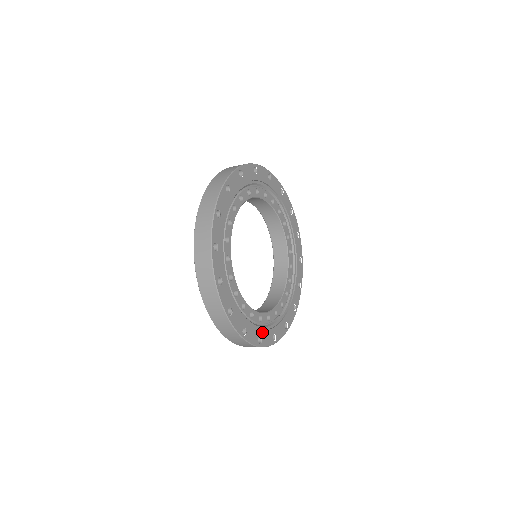
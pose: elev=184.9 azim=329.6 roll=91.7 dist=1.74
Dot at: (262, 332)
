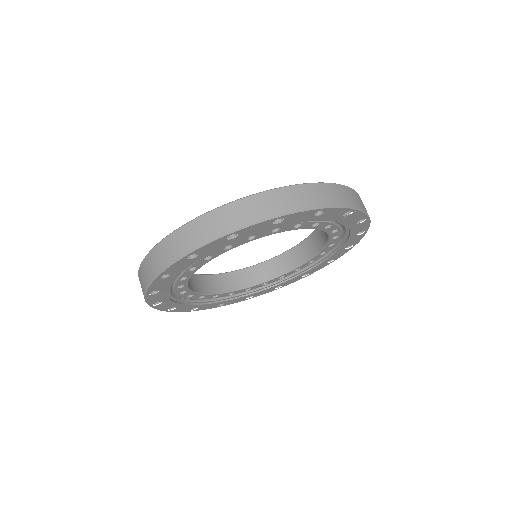
Dot at: (227, 301)
